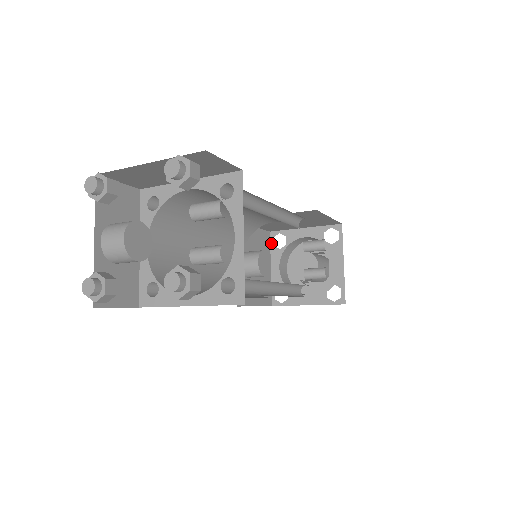
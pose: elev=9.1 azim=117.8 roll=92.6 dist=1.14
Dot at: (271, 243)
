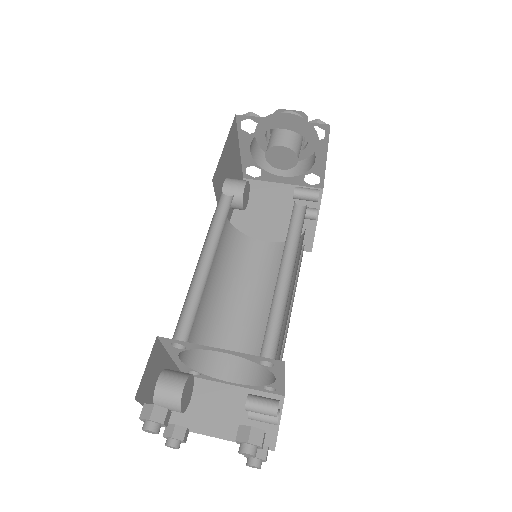
Dot at: (238, 126)
